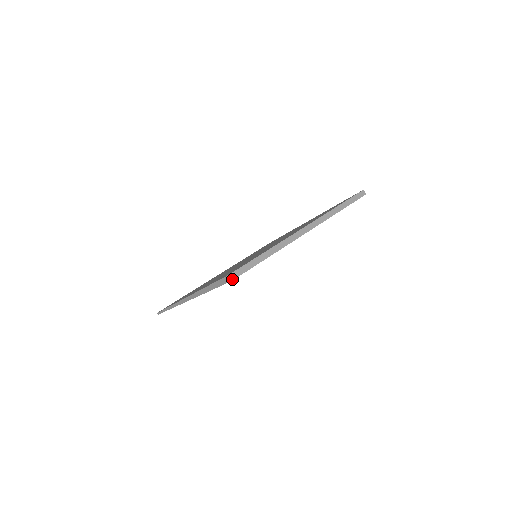
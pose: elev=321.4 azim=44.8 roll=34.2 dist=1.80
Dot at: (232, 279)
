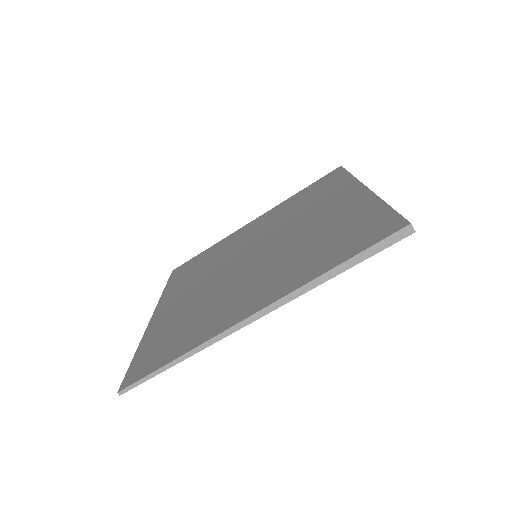
Dot at: (414, 230)
